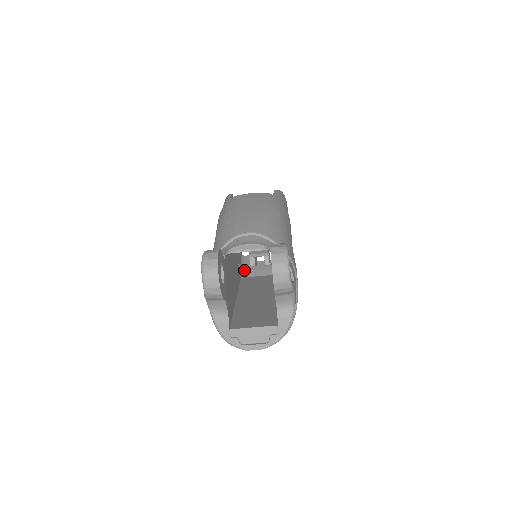
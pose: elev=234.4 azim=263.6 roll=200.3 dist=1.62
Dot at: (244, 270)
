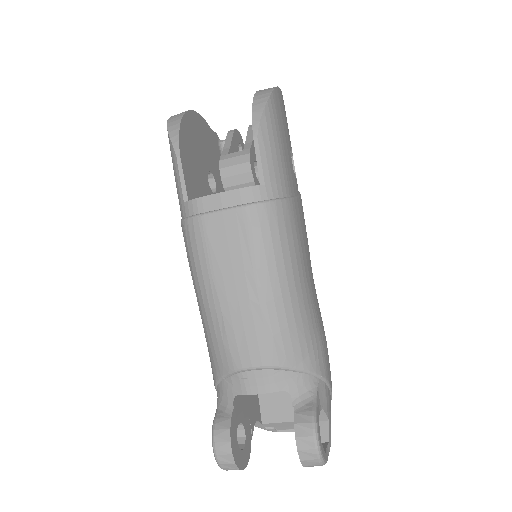
Dot at: occluded
